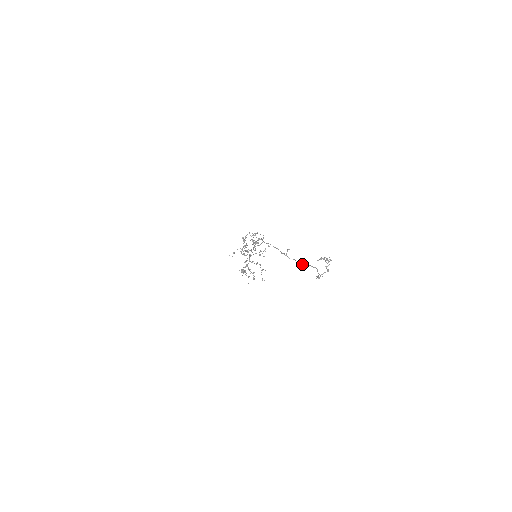
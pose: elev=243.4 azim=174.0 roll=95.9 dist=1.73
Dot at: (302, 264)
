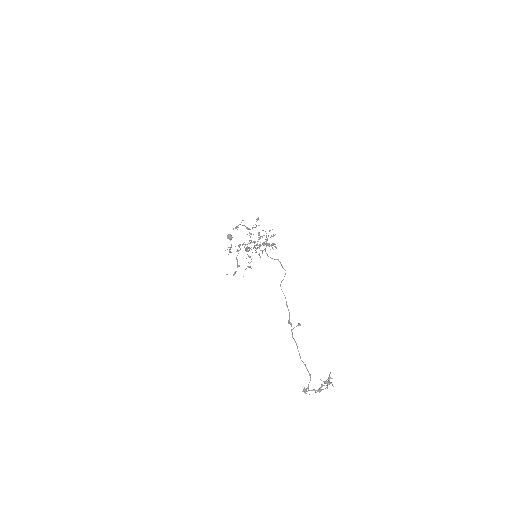
Dot at: (300, 357)
